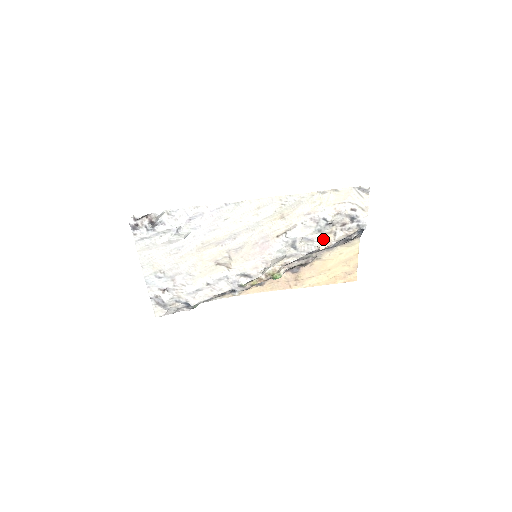
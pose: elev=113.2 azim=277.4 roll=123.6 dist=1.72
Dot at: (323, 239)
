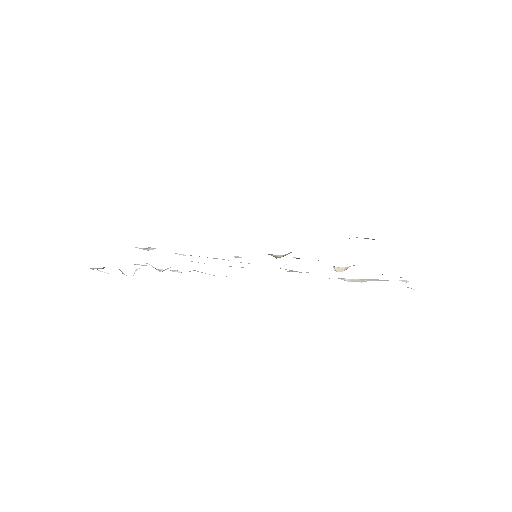
Dot at: (341, 267)
